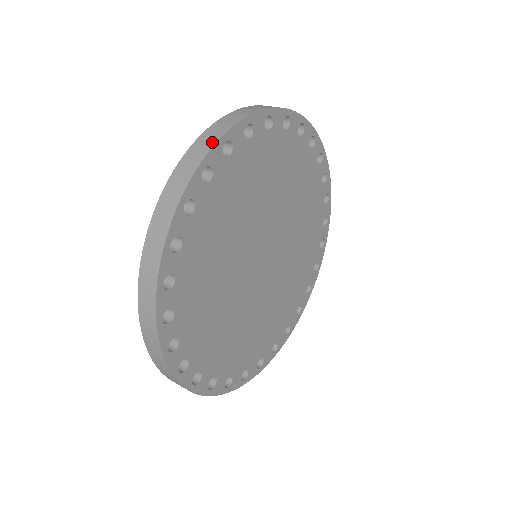
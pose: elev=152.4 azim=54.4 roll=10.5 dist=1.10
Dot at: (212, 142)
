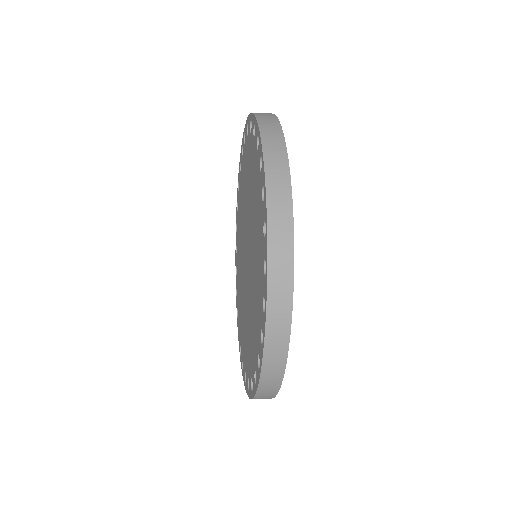
Dot at: occluded
